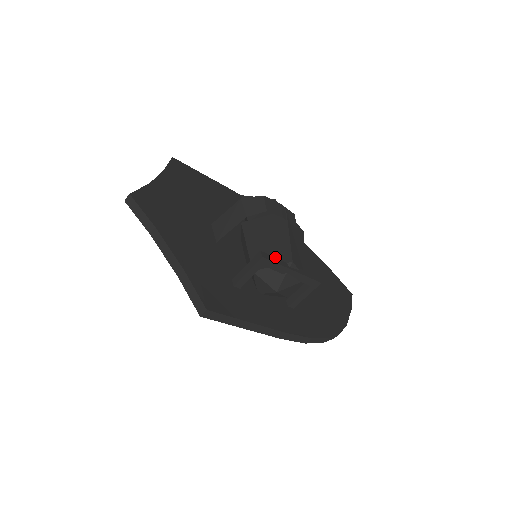
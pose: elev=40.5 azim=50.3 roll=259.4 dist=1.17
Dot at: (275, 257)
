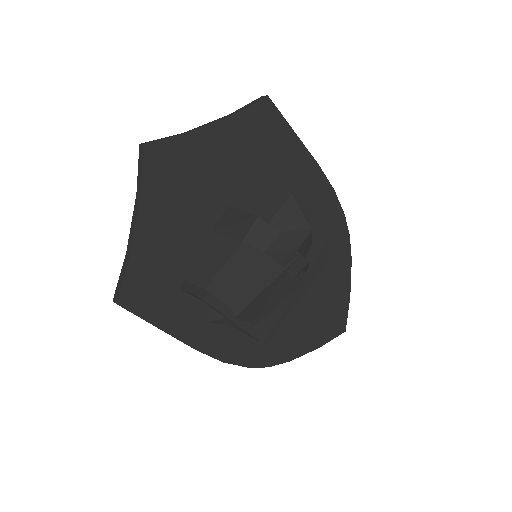
Dot at: occluded
